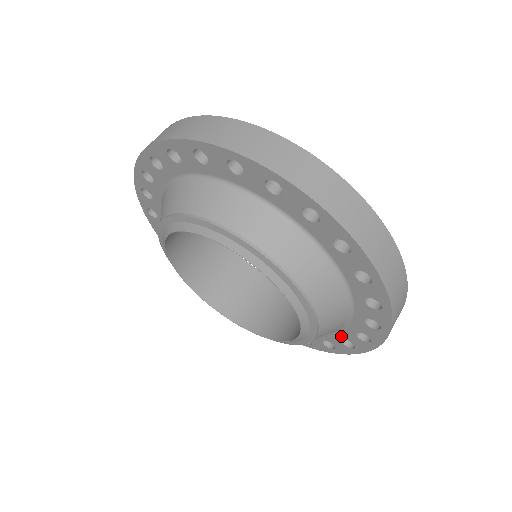
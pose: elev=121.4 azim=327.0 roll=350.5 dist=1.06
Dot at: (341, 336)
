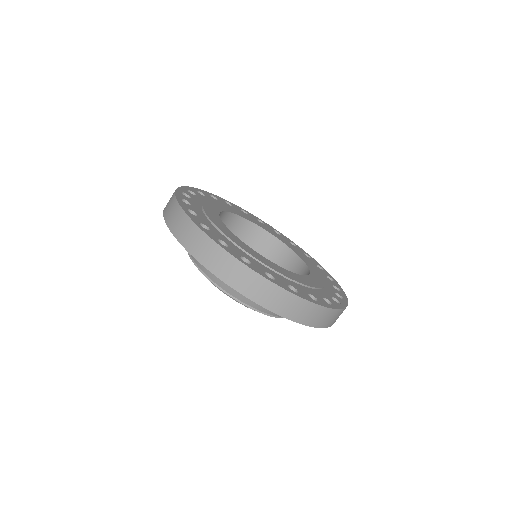
Dot at: occluded
